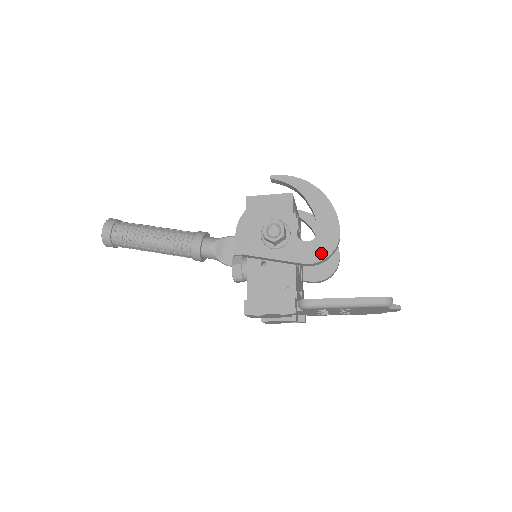
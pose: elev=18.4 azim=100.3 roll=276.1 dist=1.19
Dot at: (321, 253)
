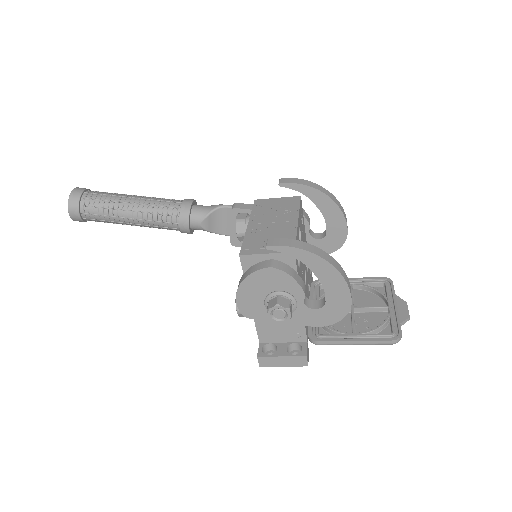
Dot at: (331, 319)
